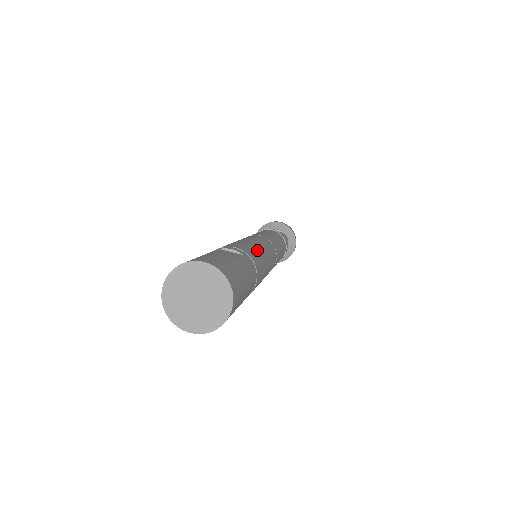
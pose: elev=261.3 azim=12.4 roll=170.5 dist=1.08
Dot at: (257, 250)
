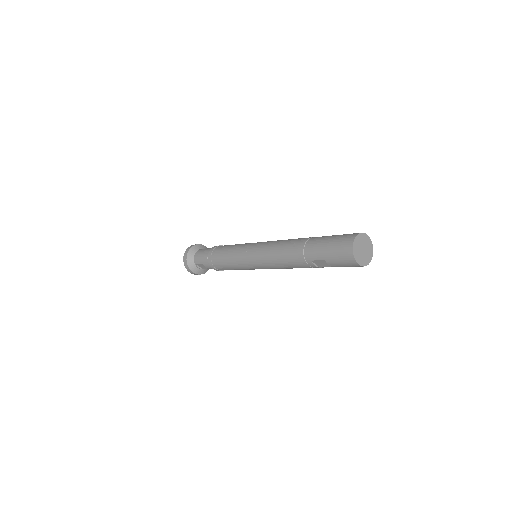
Dot at: occluded
